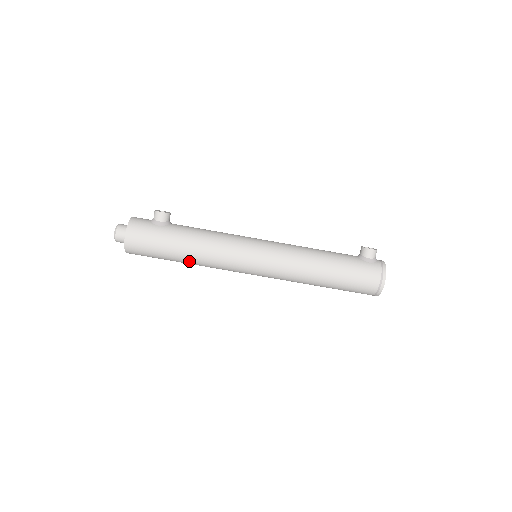
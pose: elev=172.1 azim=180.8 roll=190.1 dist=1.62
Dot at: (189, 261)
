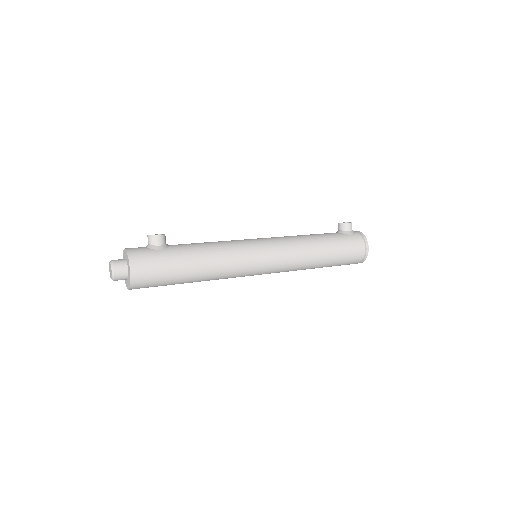
Dot at: (200, 279)
